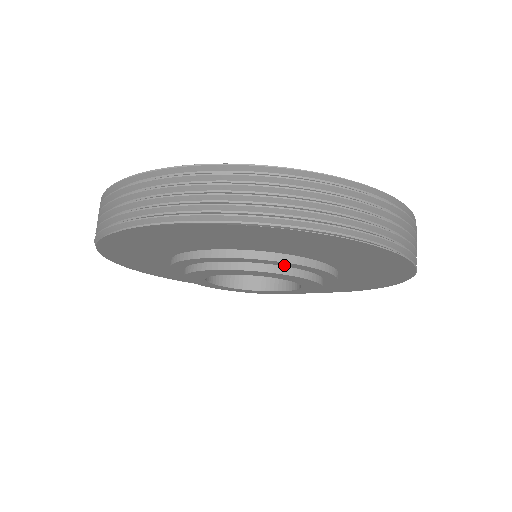
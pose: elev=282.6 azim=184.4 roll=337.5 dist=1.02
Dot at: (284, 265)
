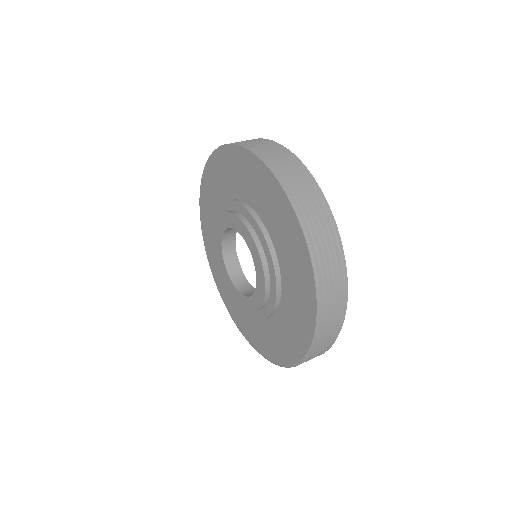
Dot at: (242, 213)
